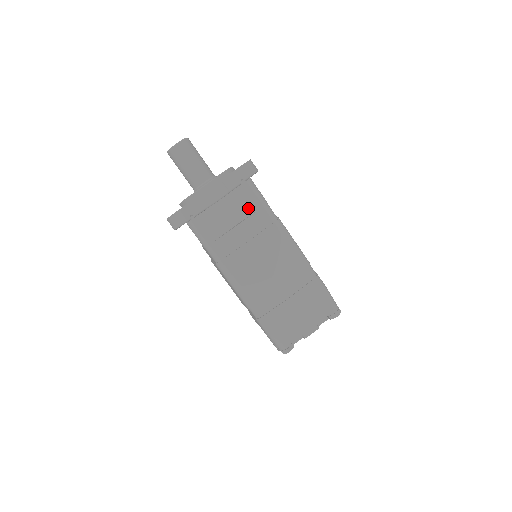
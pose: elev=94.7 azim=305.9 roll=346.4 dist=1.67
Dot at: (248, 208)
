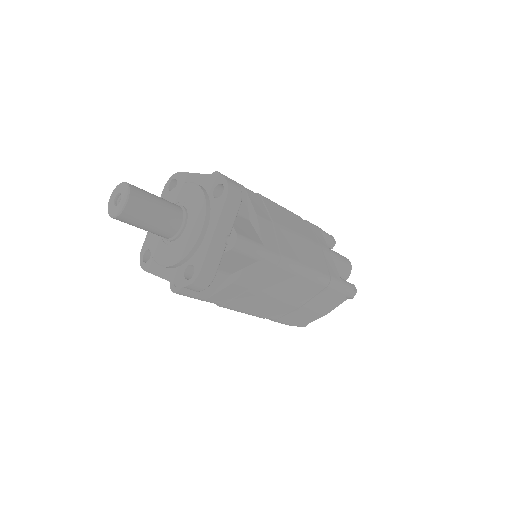
Dot at: (241, 264)
